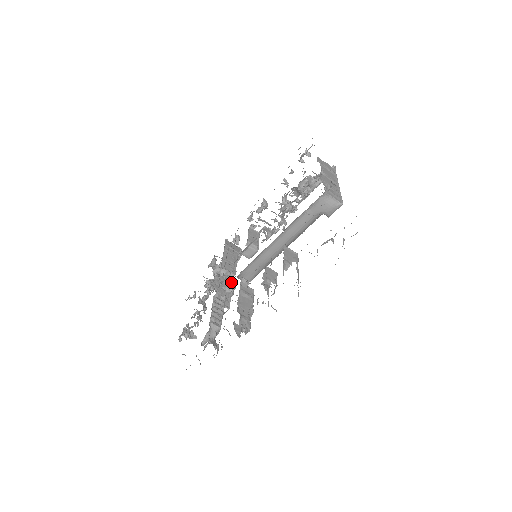
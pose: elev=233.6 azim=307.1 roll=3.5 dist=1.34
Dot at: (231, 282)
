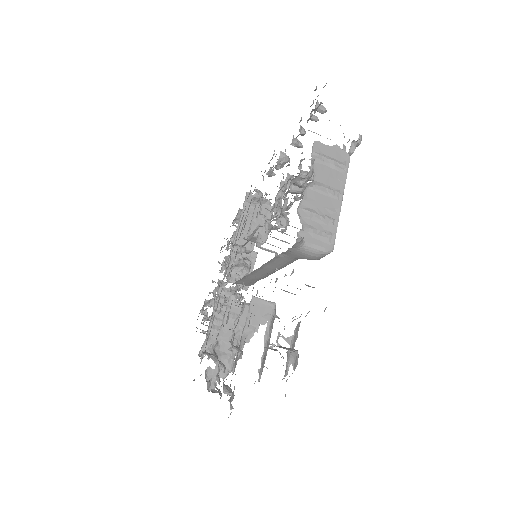
Dot at: (241, 269)
